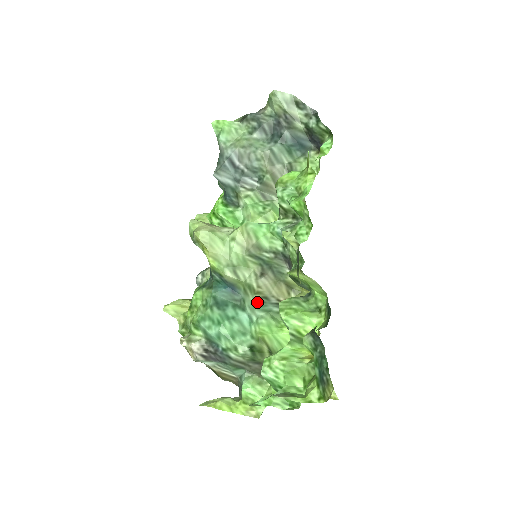
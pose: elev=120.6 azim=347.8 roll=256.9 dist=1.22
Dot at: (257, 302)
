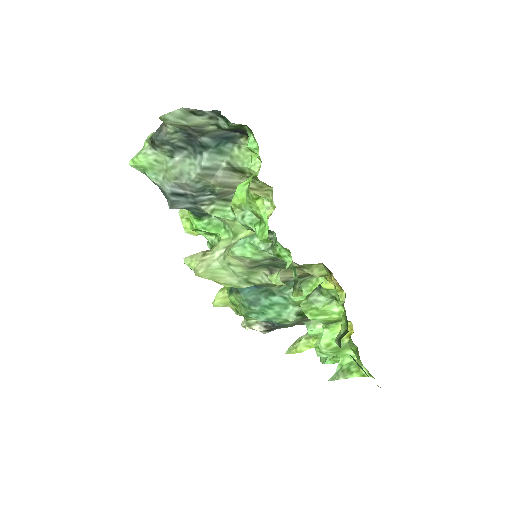
Dot at: (281, 288)
